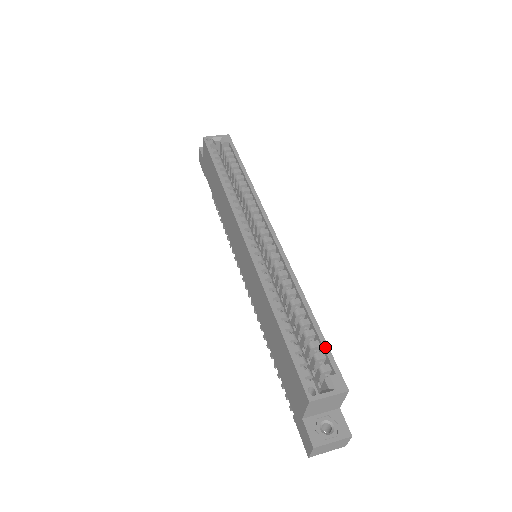
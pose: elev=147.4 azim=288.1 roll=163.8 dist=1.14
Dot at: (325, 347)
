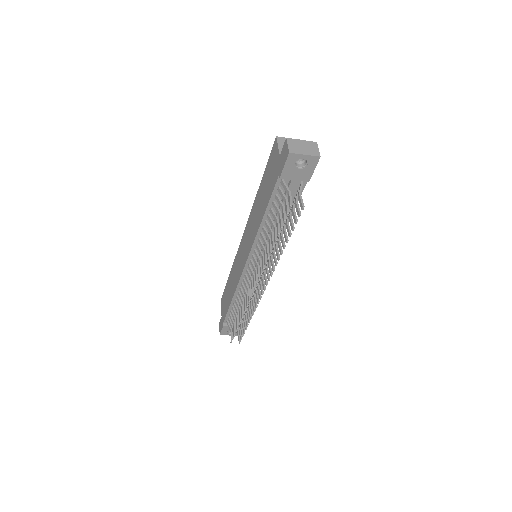
Dot at: occluded
